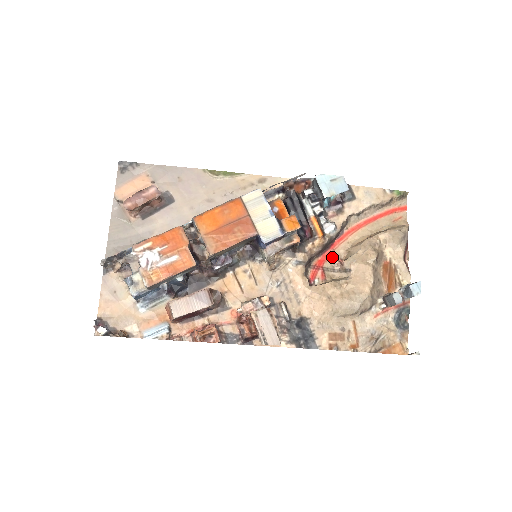
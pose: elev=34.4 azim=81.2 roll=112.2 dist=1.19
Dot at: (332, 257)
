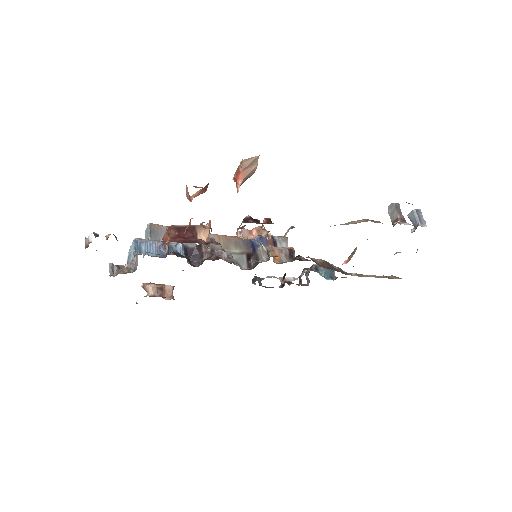
Dot at: occluded
